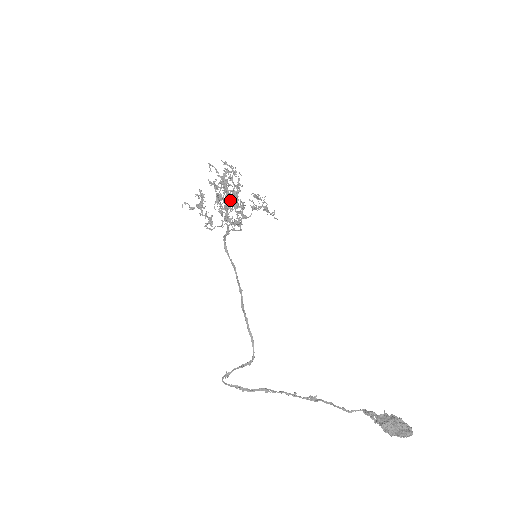
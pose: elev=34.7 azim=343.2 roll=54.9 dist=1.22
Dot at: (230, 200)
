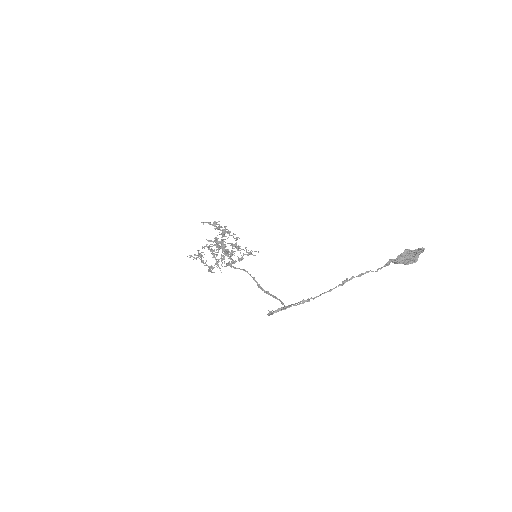
Dot at: (224, 229)
